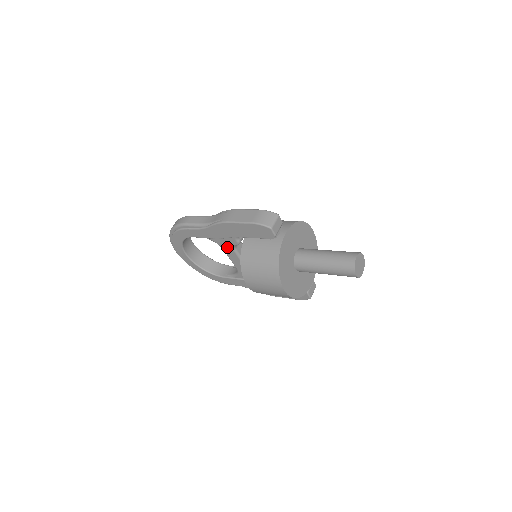
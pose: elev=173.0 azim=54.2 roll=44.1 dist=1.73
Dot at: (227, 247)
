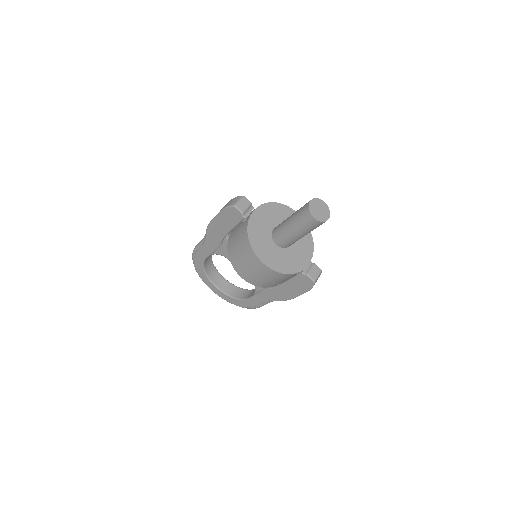
Dot at: occluded
